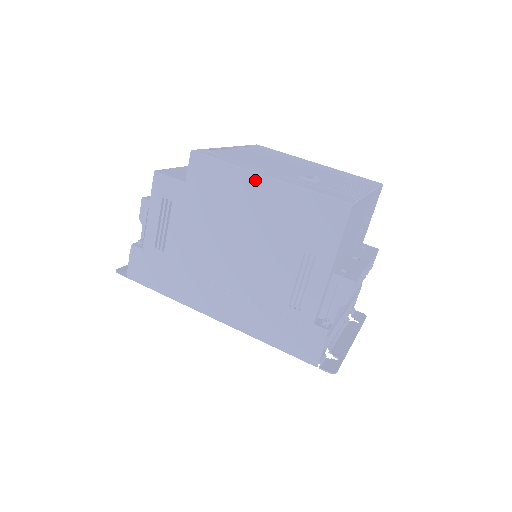
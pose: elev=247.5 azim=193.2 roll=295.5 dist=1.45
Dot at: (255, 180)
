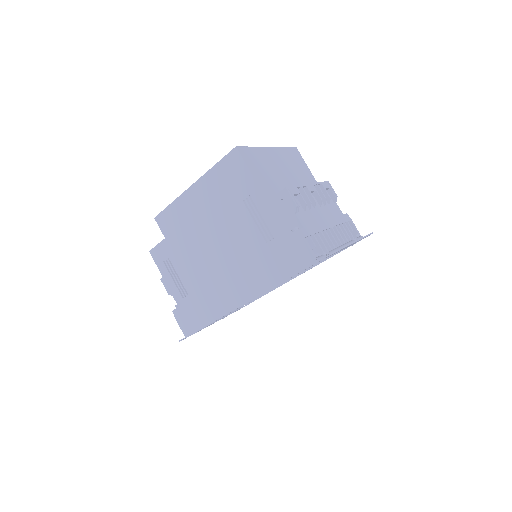
Dot at: (189, 194)
